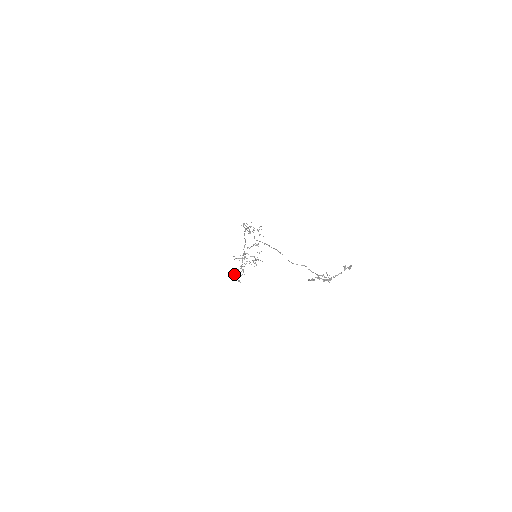
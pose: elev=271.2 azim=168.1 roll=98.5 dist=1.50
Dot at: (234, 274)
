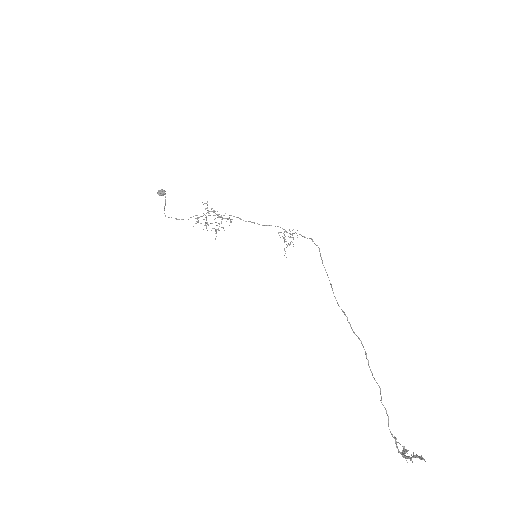
Dot at: (164, 194)
